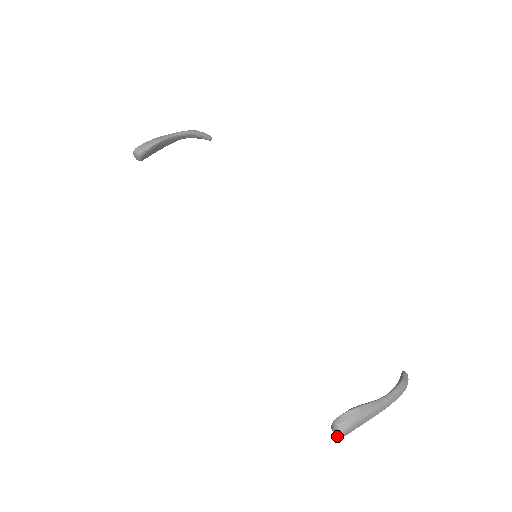
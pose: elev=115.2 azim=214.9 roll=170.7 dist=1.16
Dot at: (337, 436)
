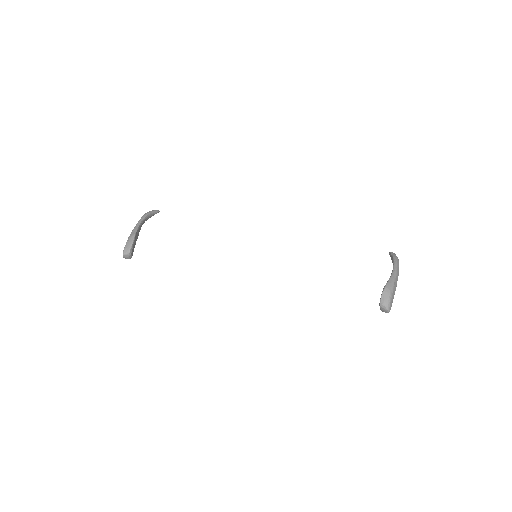
Dot at: (388, 311)
